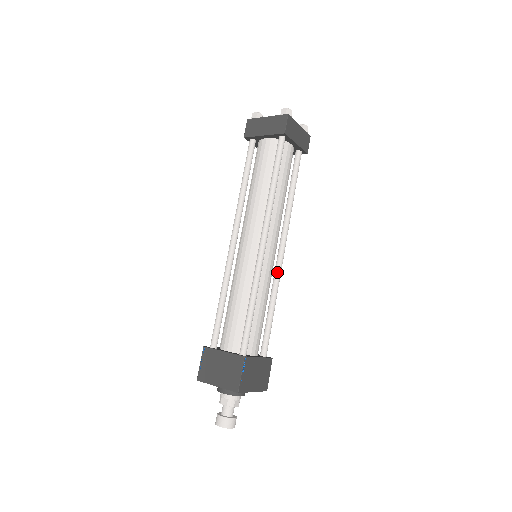
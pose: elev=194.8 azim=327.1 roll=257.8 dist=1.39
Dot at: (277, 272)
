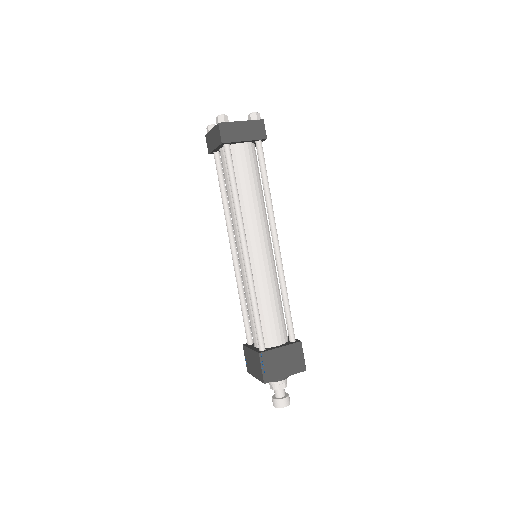
Dot at: (277, 265)
